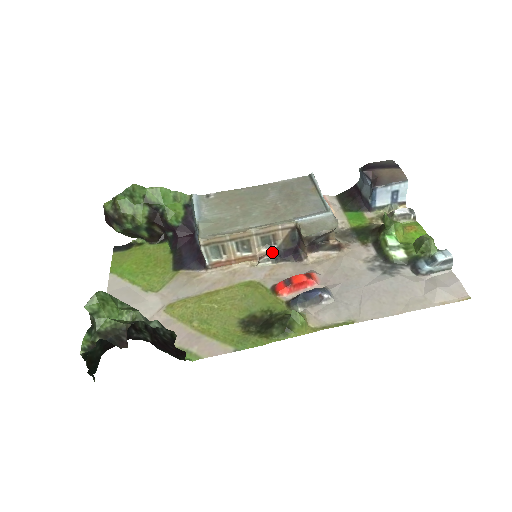
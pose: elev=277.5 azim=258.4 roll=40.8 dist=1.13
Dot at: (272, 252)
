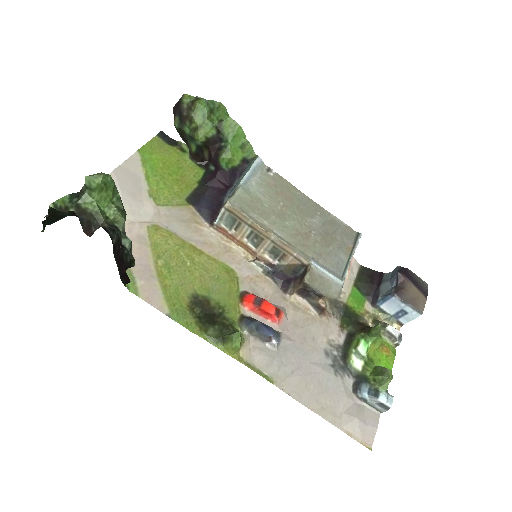
Dot at: (271, 264)
